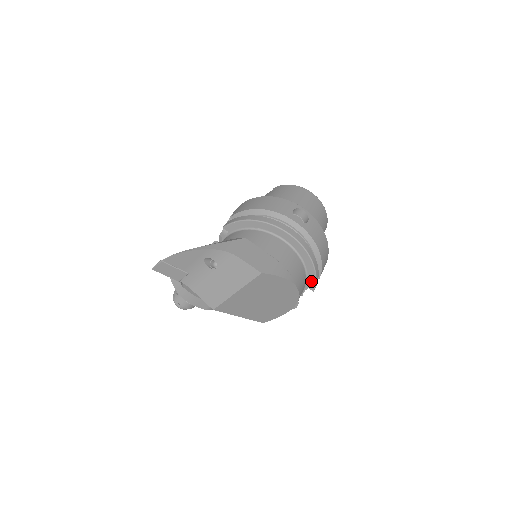
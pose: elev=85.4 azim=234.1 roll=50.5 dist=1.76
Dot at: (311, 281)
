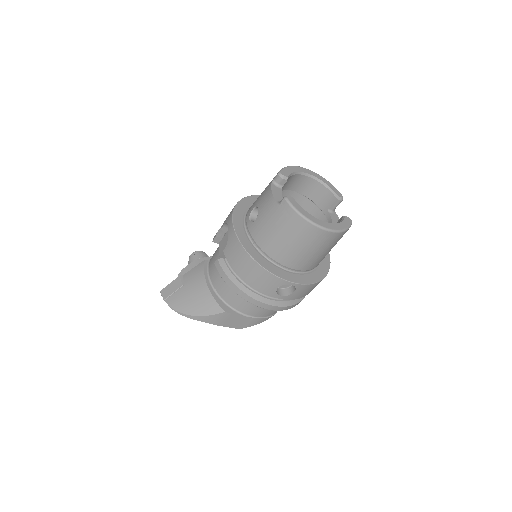
Dot at: occluded
